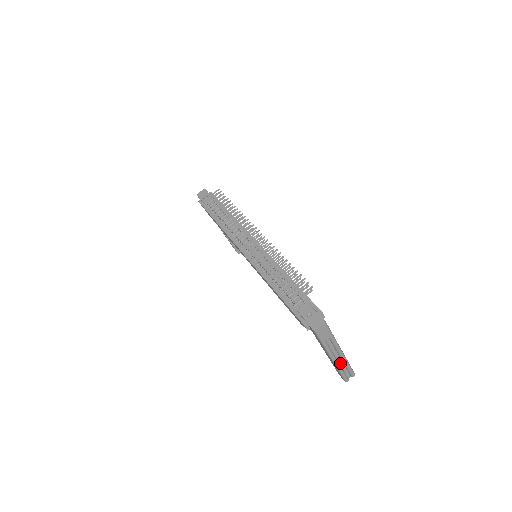
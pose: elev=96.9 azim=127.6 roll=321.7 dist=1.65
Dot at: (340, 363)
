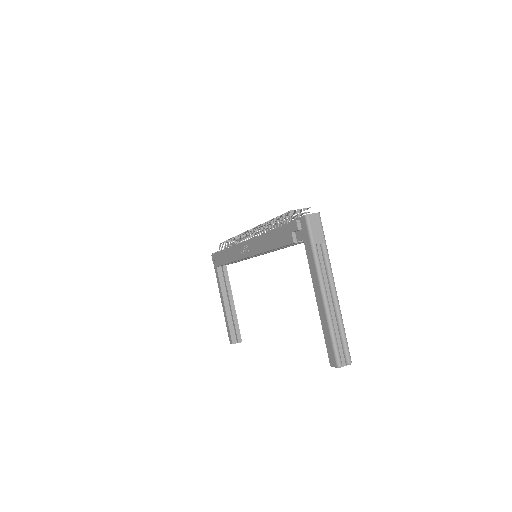
Dot at: (332, 317)
